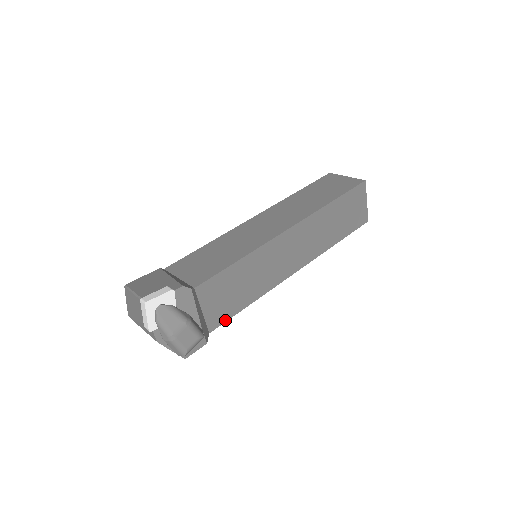
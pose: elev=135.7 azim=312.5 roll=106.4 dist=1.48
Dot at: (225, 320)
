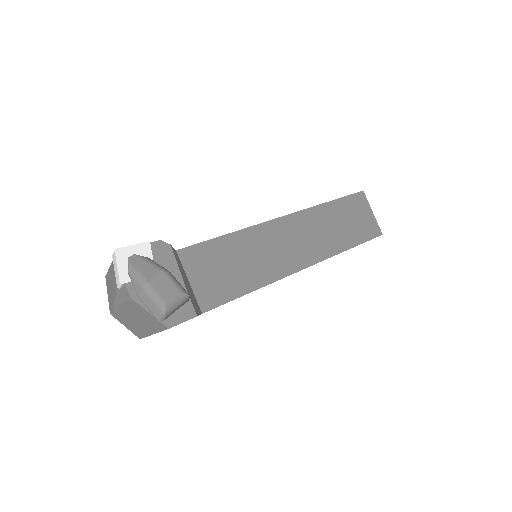
Dot at: (221, 302)
